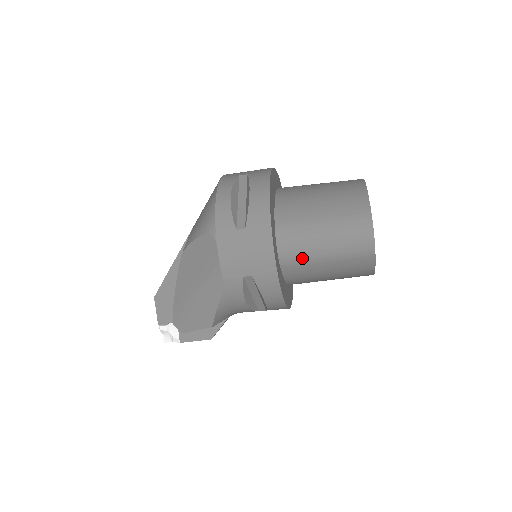
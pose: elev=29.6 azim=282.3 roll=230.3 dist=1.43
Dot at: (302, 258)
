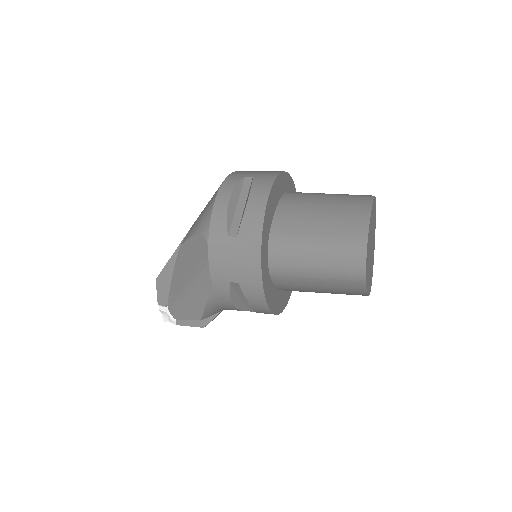
Dot at: (292, 272)
